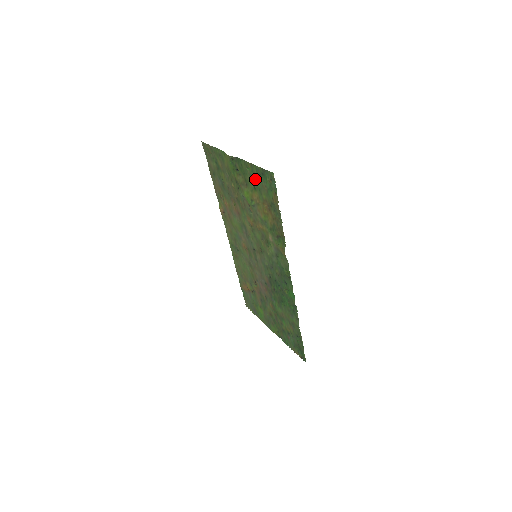
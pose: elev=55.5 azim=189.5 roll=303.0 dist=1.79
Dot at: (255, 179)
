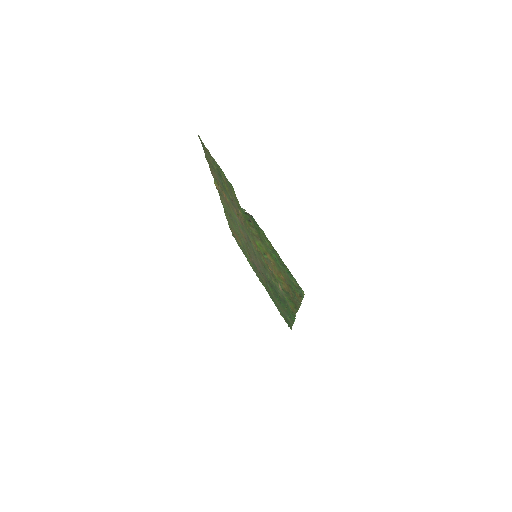
Dot at: (275, 257)
